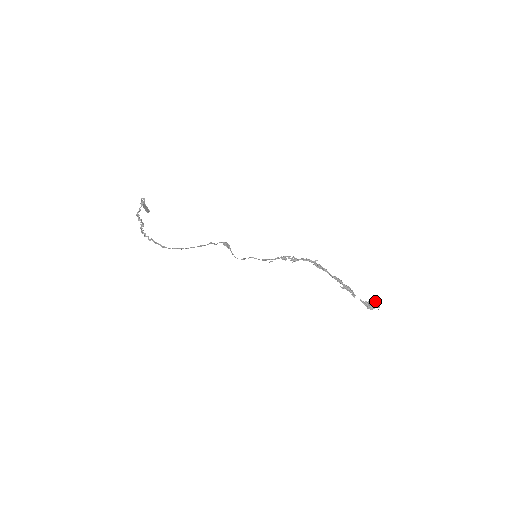
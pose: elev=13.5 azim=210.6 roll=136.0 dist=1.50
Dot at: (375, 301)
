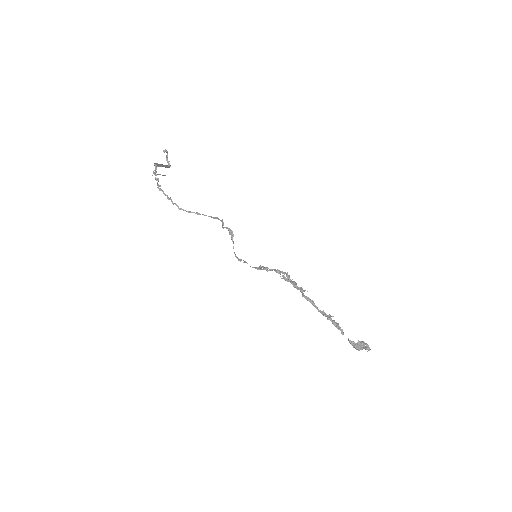
Dot at: (365, 343)
